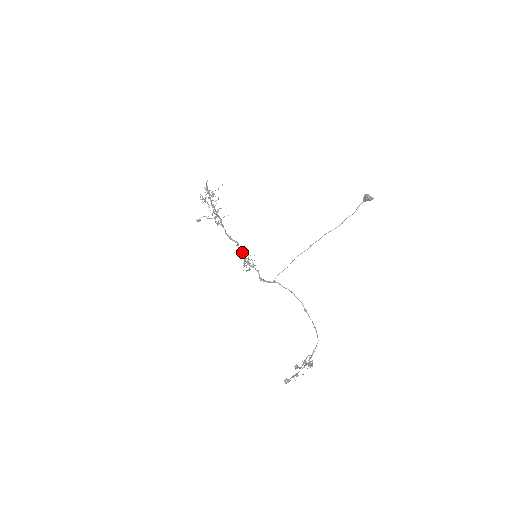
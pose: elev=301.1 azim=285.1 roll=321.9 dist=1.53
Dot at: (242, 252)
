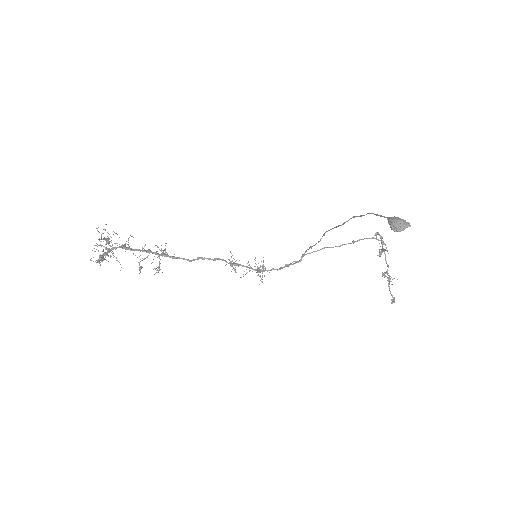
Dot at: occluded
